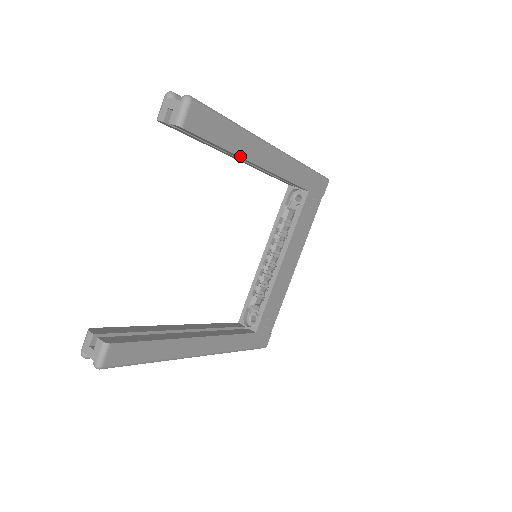
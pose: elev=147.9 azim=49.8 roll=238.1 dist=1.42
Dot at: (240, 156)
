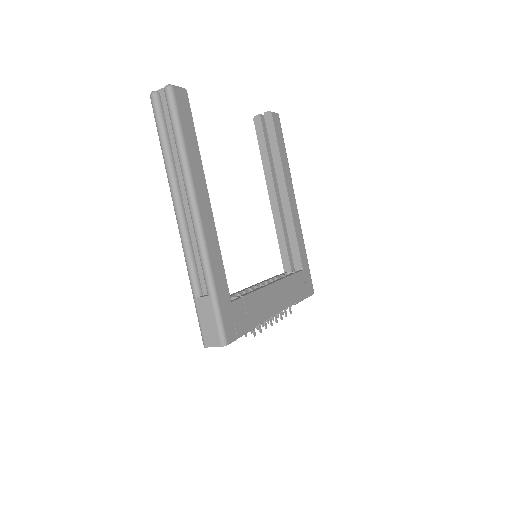
Dot at: (283, 170)
